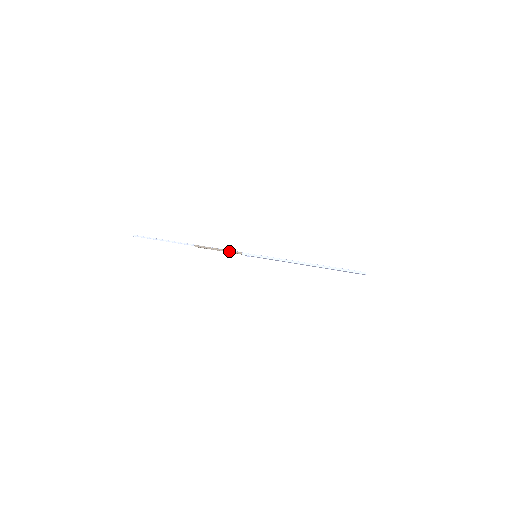
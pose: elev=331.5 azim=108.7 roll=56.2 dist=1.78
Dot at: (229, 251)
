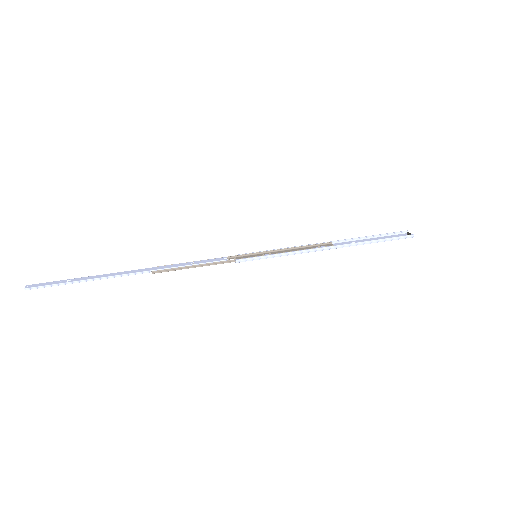
Dot at: (214, 264)
